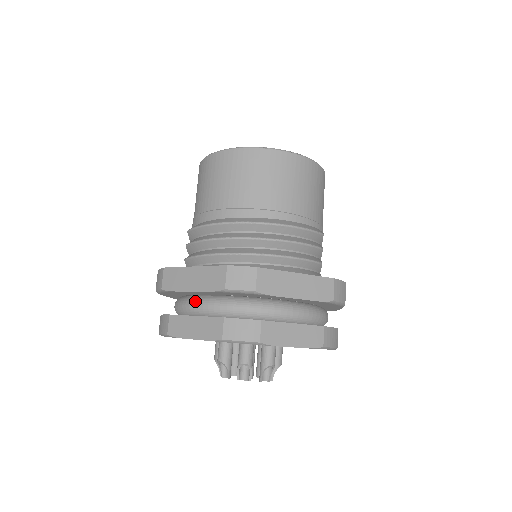
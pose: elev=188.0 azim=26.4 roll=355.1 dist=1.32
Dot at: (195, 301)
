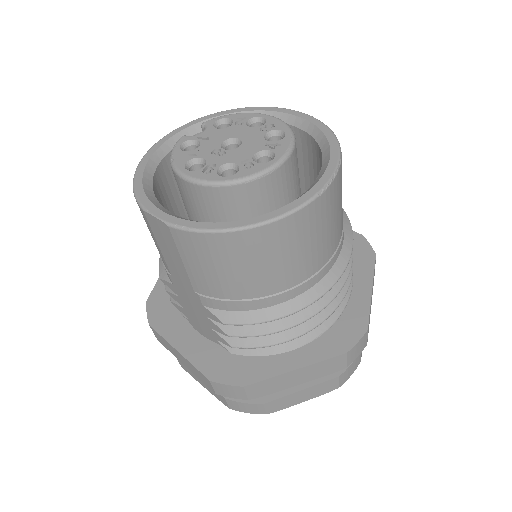
Dot at: occluded
